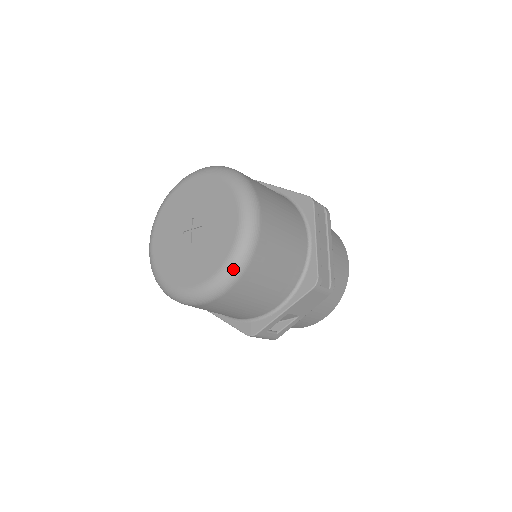
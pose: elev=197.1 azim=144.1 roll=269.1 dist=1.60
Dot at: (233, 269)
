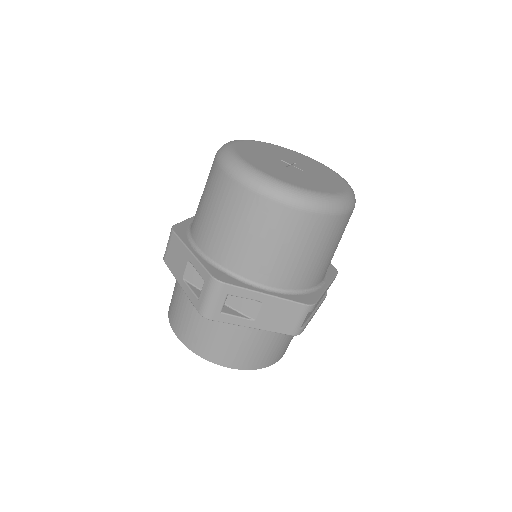
Dot at: (320, 201)
